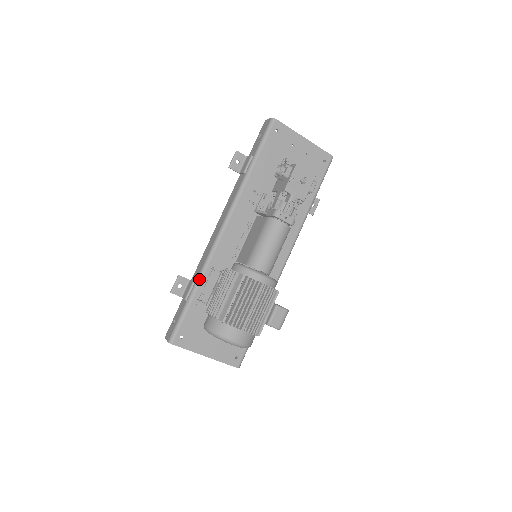
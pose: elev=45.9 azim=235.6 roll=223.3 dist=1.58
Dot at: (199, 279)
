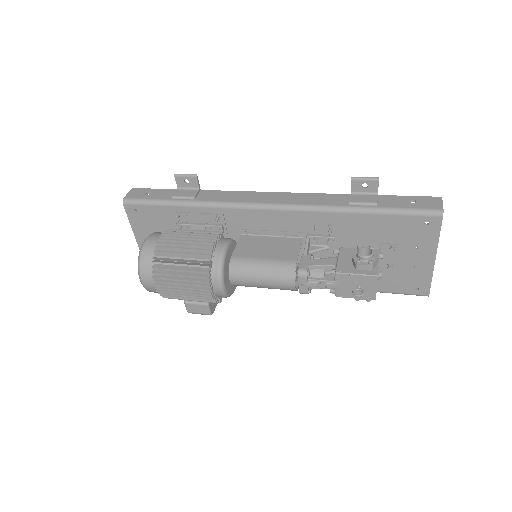
Dot at: (199, 204)
